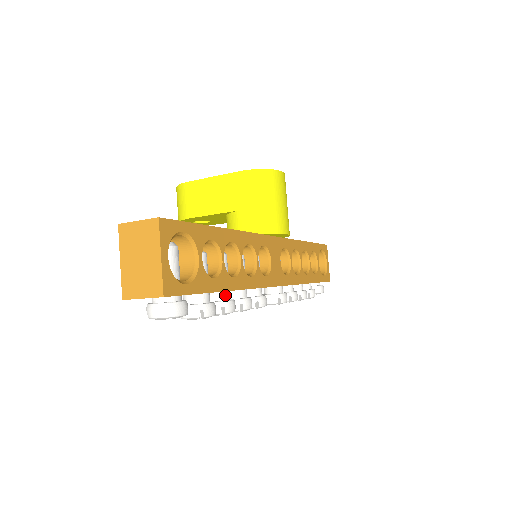
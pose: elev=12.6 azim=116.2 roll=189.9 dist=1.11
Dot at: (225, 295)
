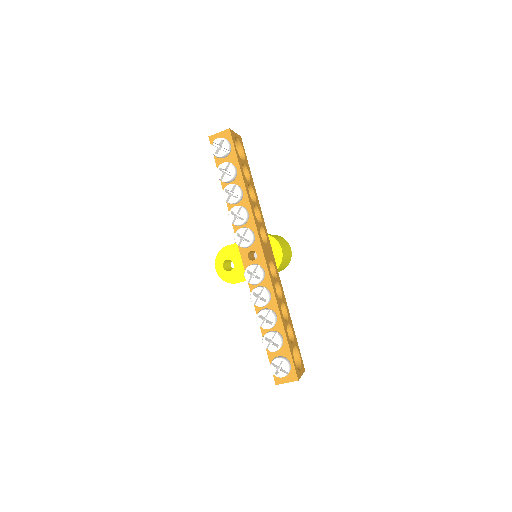
Dot at: occluded
